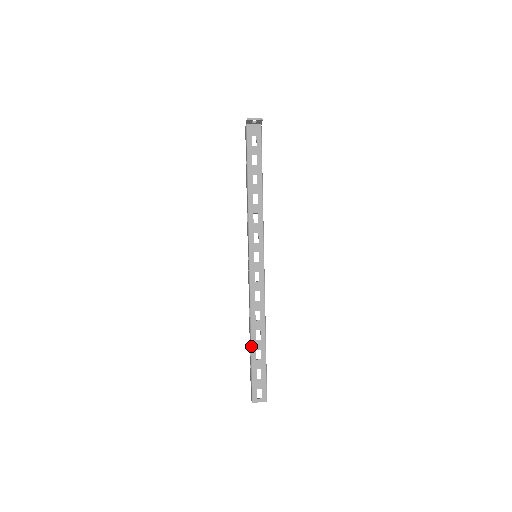
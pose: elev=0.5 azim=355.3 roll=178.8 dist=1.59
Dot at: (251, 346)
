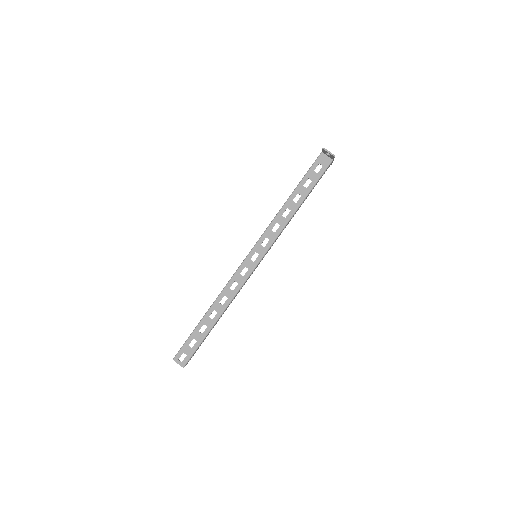
Dot at: (202, 318)
